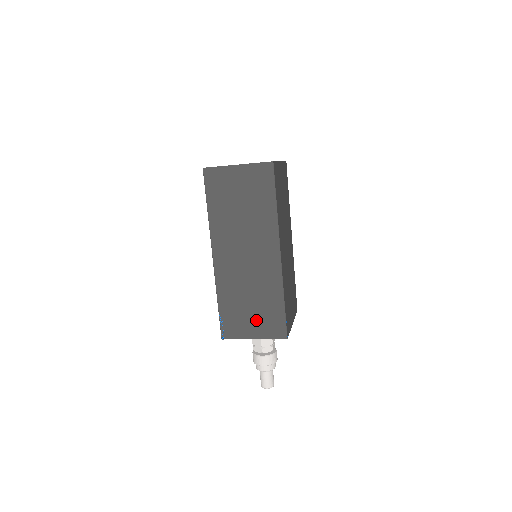
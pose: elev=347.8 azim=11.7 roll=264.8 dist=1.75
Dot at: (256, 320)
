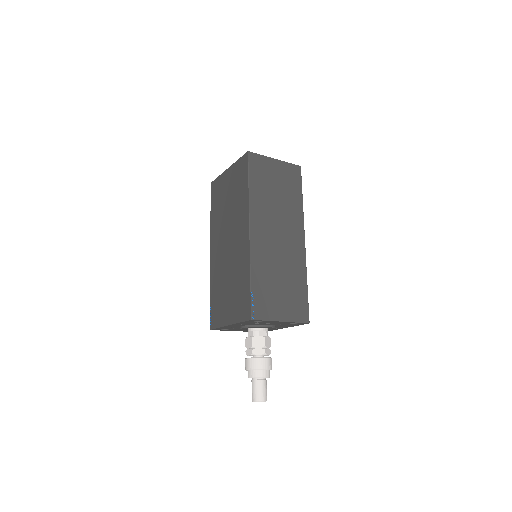
Dot at: (284, 301)
